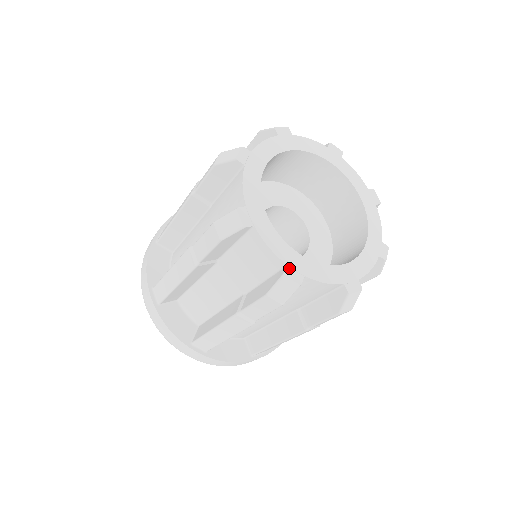
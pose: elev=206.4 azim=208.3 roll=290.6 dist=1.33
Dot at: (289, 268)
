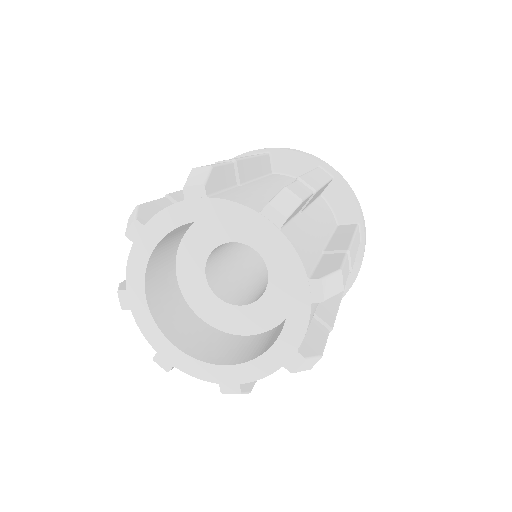
Dot at: (159, 355)
